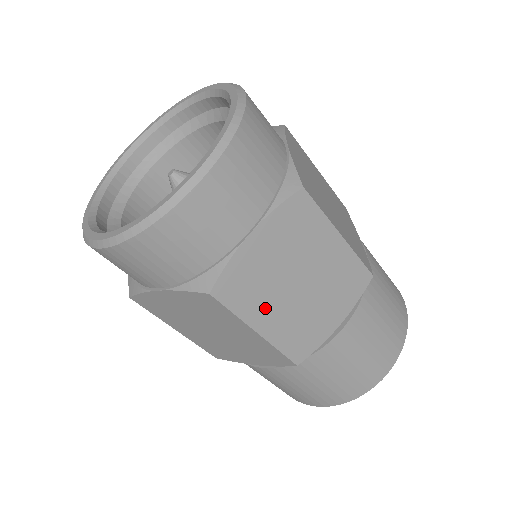
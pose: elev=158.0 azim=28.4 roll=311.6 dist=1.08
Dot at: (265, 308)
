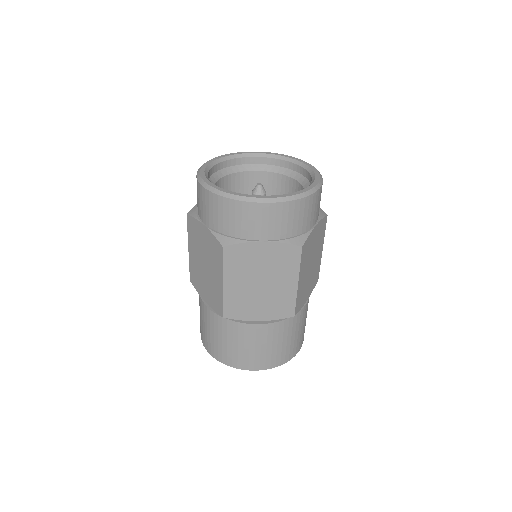
Dot at: (304, 270)
